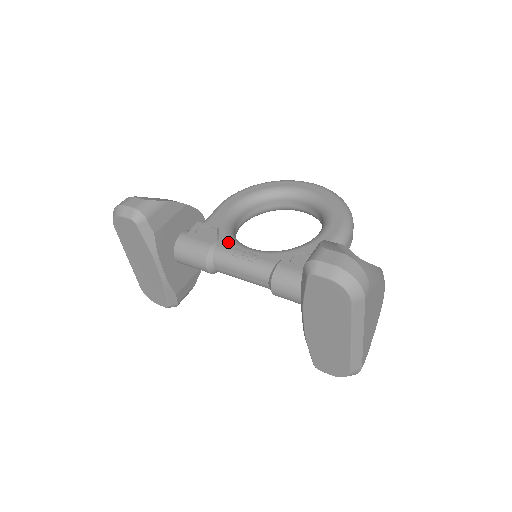
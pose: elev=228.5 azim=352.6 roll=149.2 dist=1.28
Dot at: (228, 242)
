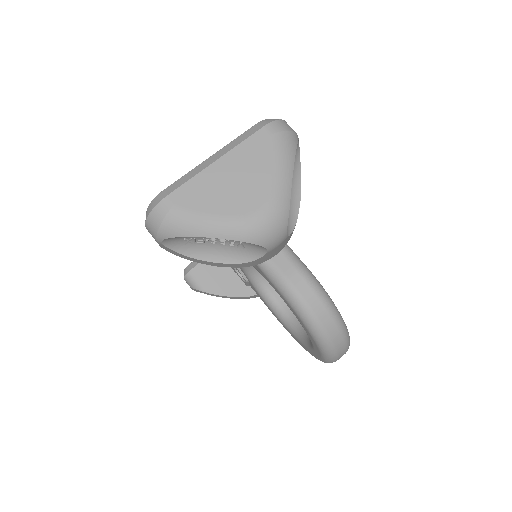
Dot at: occluded
